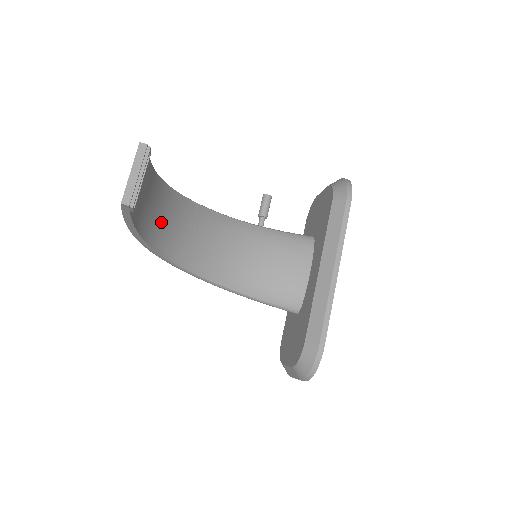
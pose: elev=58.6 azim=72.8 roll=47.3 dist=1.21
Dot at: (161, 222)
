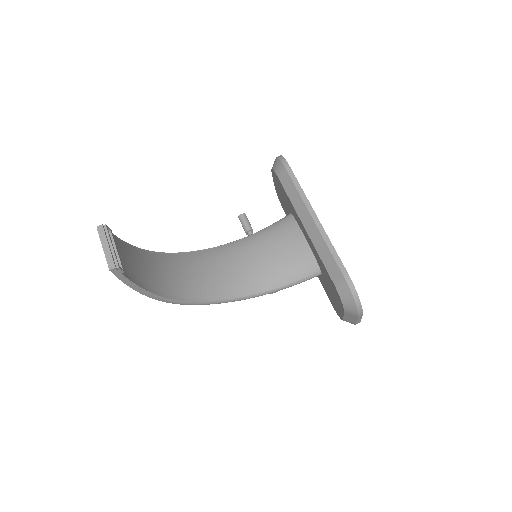
Dot at: (163, 277)
